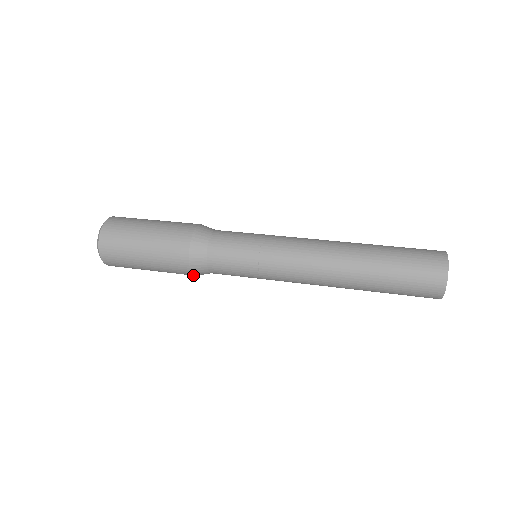
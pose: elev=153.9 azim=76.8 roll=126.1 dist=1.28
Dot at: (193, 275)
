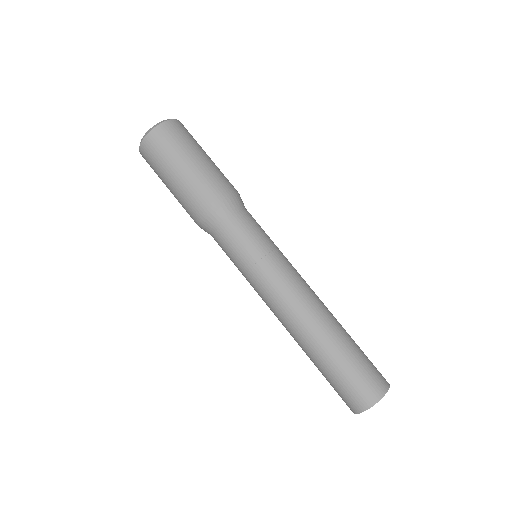
Dot at: (197, 224)
